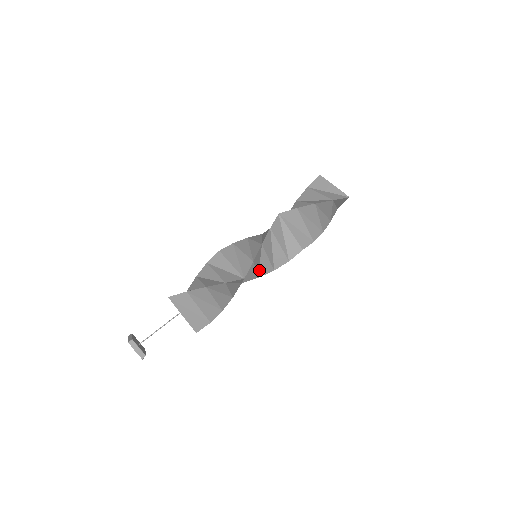
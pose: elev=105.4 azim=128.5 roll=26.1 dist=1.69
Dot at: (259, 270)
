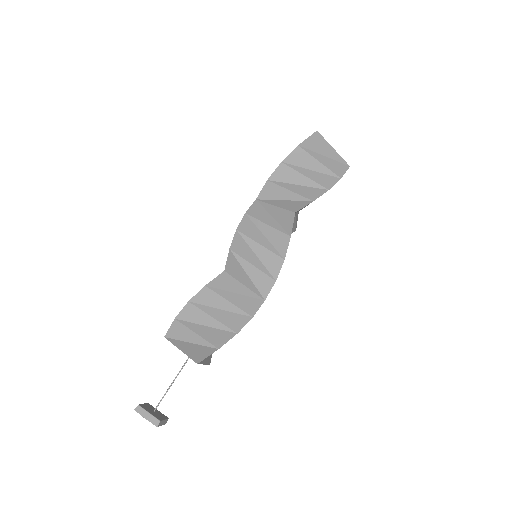
Dot at: occluded
